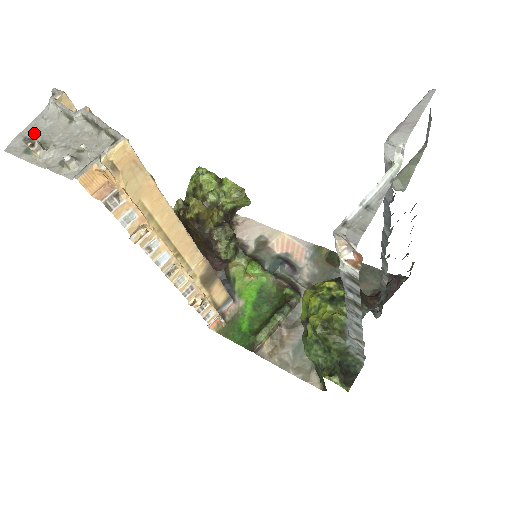
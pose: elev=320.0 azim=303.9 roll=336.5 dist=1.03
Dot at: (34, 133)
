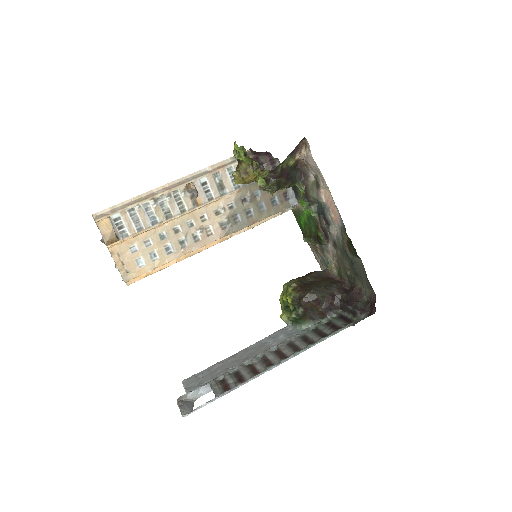
Dot at: occluded
